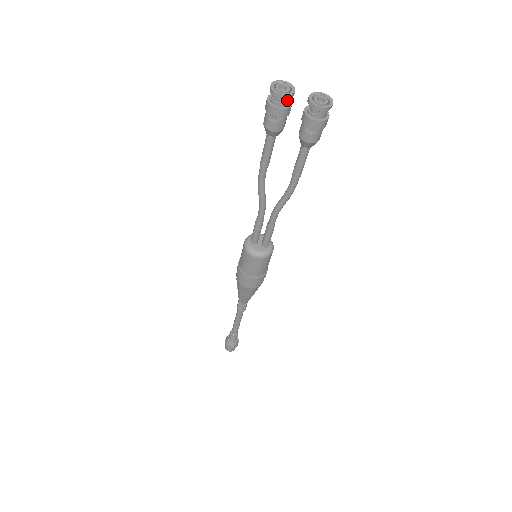
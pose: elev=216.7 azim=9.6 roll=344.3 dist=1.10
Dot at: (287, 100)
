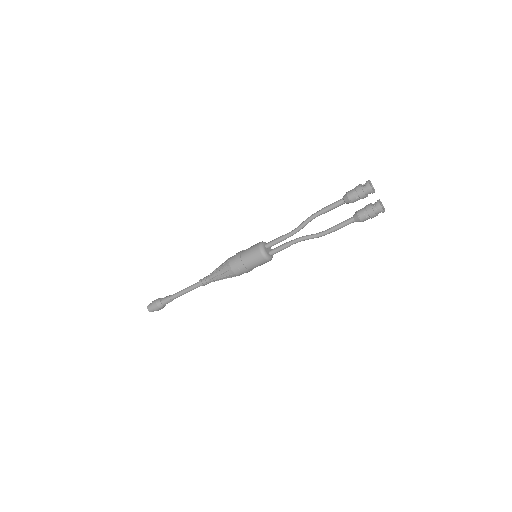
Dot at: (370, 193)
